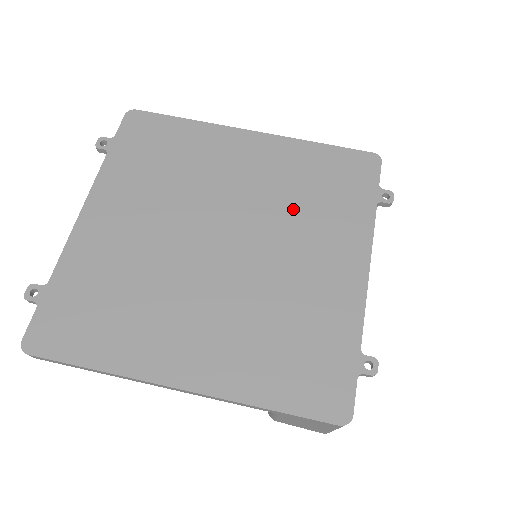
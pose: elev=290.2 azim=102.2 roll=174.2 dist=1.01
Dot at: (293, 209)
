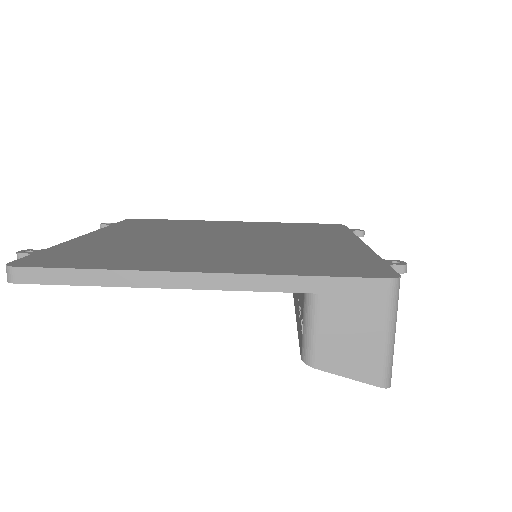
Dot at: (282, 233)
